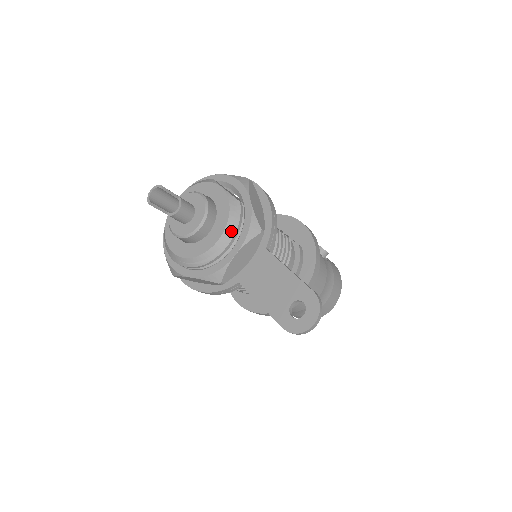
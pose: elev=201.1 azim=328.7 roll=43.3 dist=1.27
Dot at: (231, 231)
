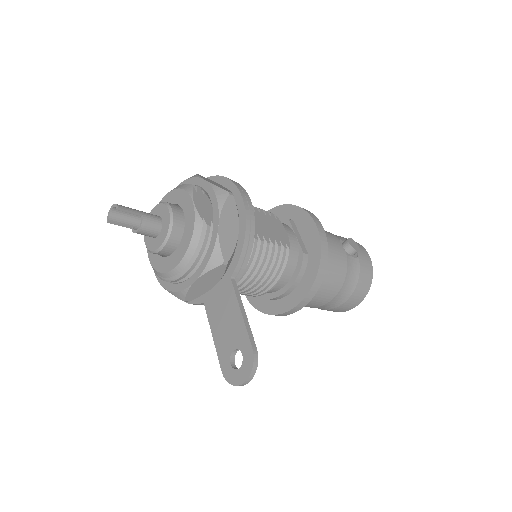
Dot at: (191, 258)
